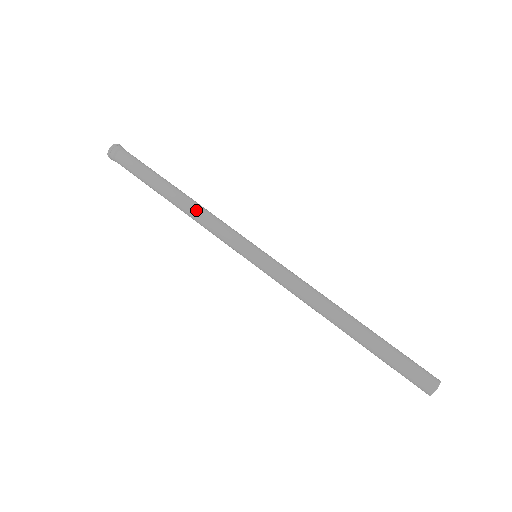
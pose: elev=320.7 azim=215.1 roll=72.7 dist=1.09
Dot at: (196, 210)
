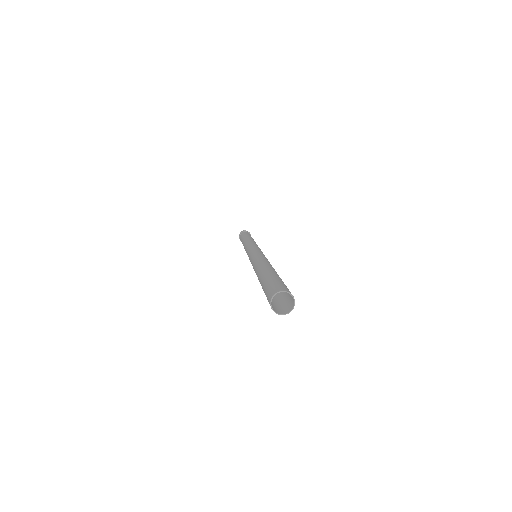
Dot at: (247, 241)
